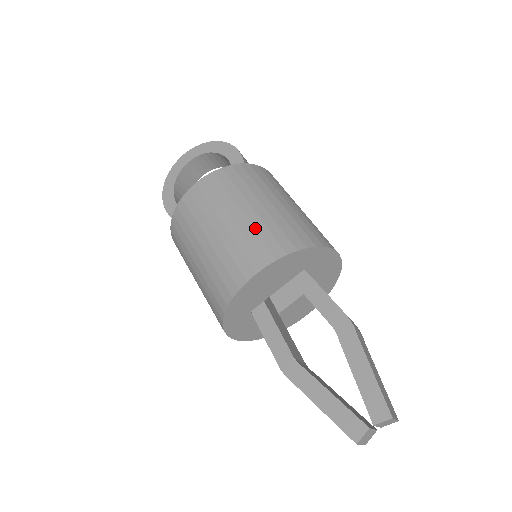
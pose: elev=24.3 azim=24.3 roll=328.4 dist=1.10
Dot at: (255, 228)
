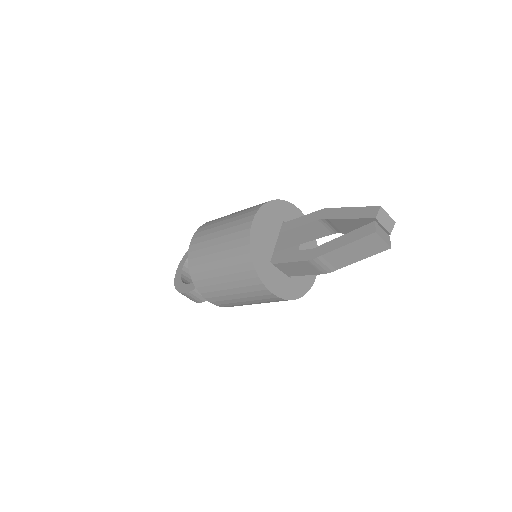
Dot at: (238, 215)
